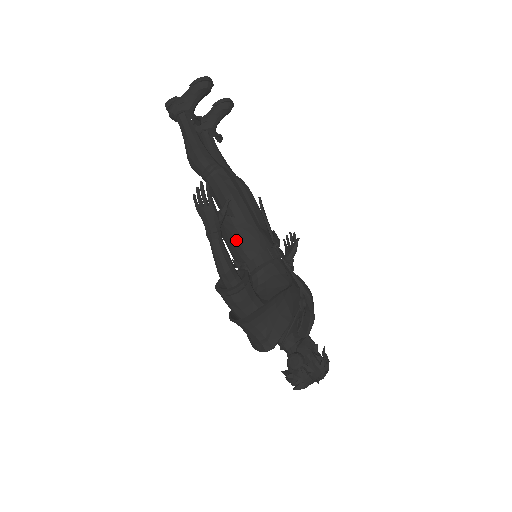
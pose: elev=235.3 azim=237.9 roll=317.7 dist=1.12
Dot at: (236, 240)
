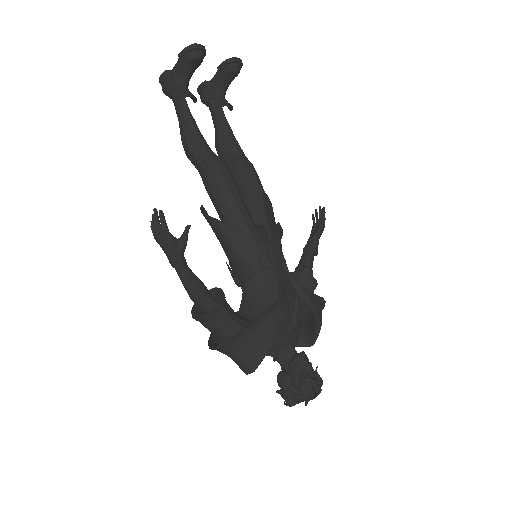
Dot at: (225, 246)
